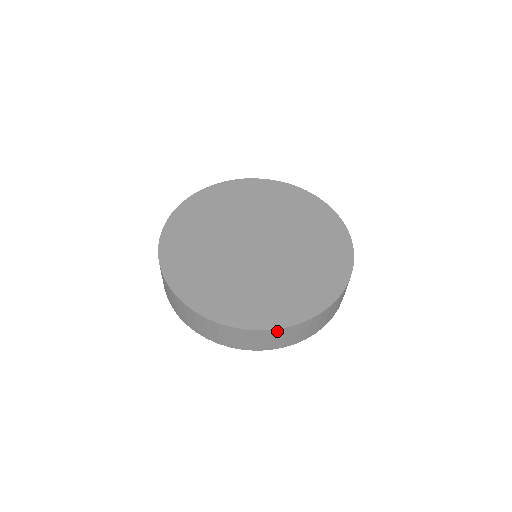
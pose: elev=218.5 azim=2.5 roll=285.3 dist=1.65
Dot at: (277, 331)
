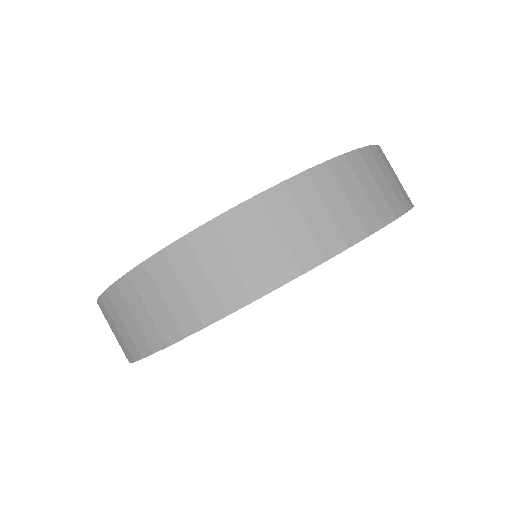
Dot at: (248, 212)
